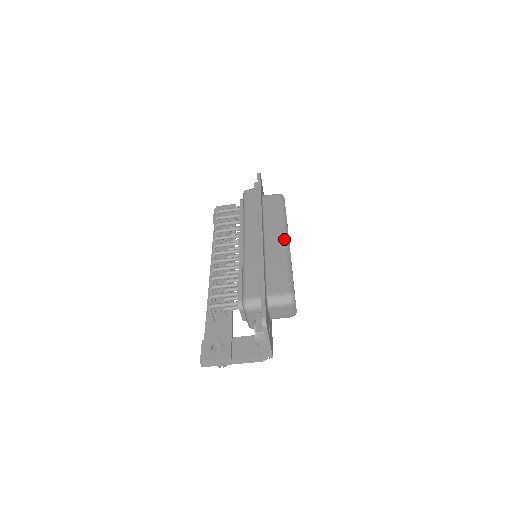
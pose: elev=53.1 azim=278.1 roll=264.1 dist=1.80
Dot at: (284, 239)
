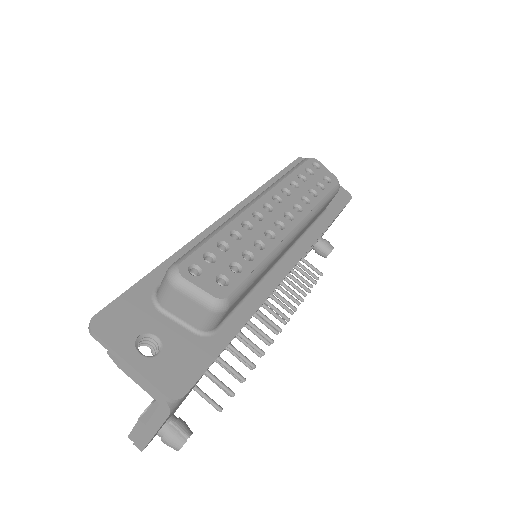
Dot at: (248, 203)
